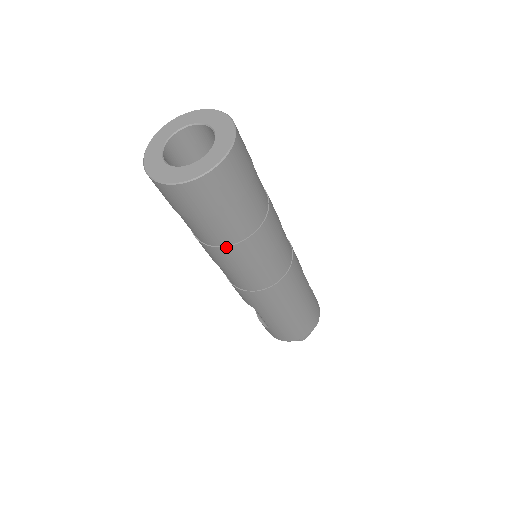
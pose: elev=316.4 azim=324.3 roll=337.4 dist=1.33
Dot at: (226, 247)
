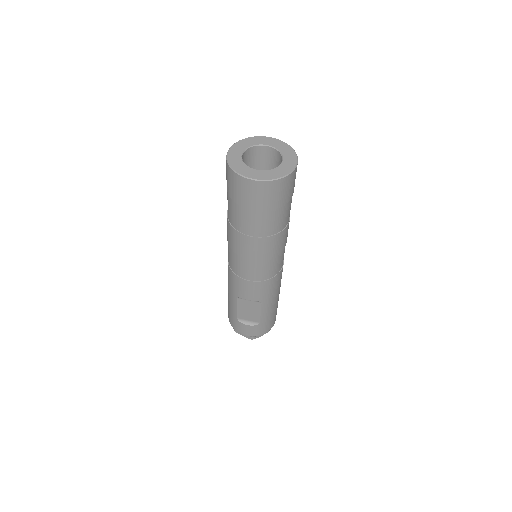
Dot at: (280, 232)
